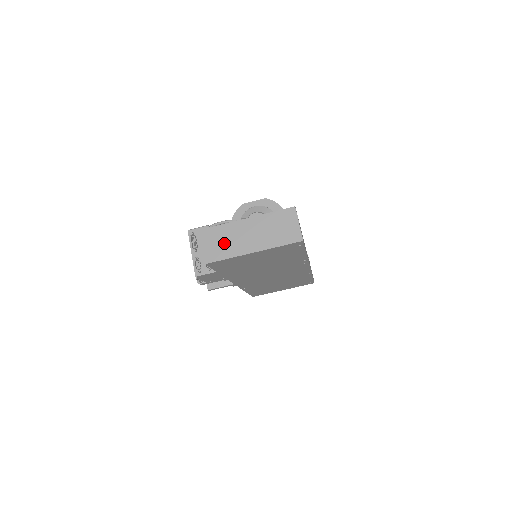
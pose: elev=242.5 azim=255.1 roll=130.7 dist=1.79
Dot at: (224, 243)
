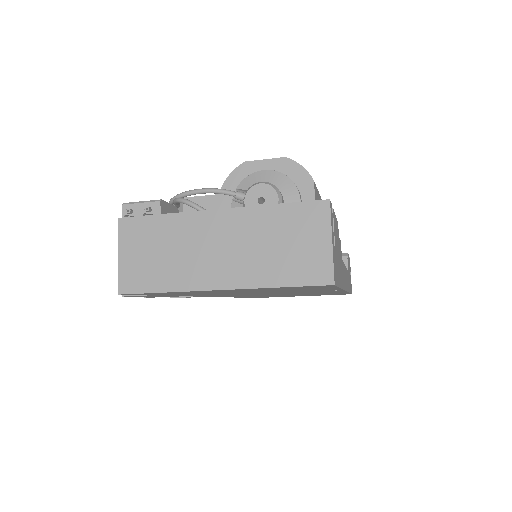
Dot at: (162, 256)
